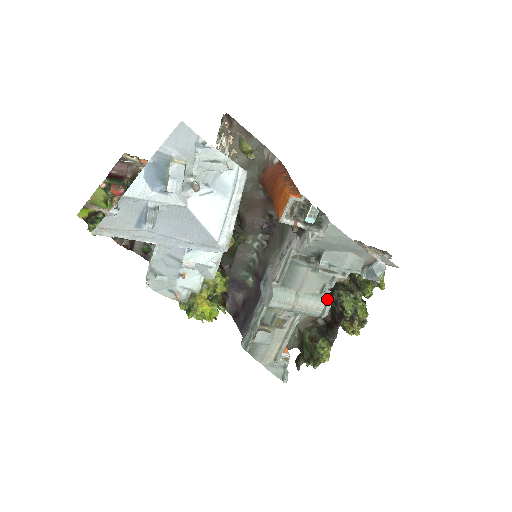
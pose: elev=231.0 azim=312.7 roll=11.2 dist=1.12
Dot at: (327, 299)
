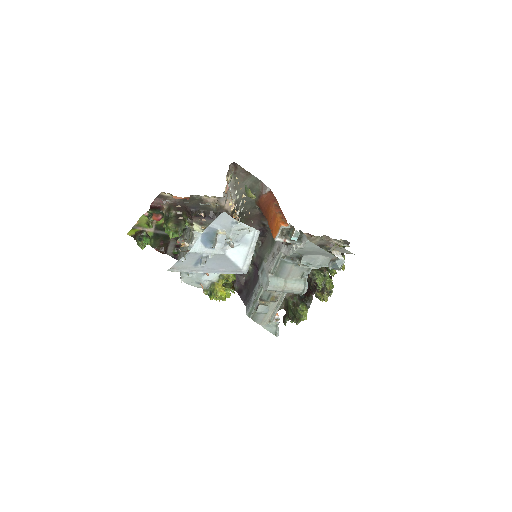
Dot at: (306, 282)
